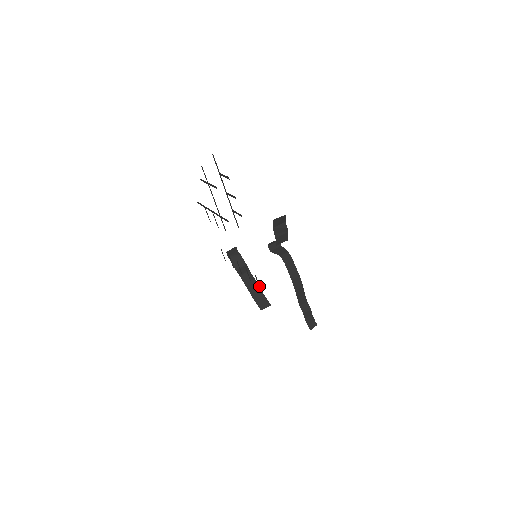
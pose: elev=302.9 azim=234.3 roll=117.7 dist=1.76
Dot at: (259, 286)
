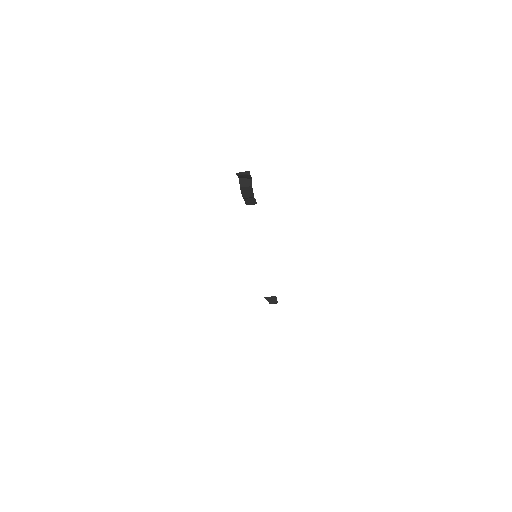
Dot at: occluded
